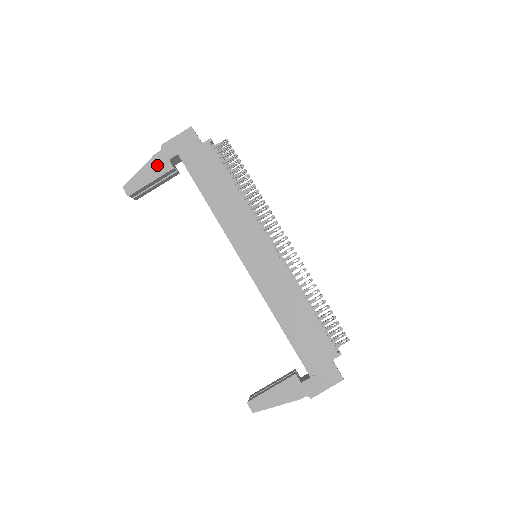
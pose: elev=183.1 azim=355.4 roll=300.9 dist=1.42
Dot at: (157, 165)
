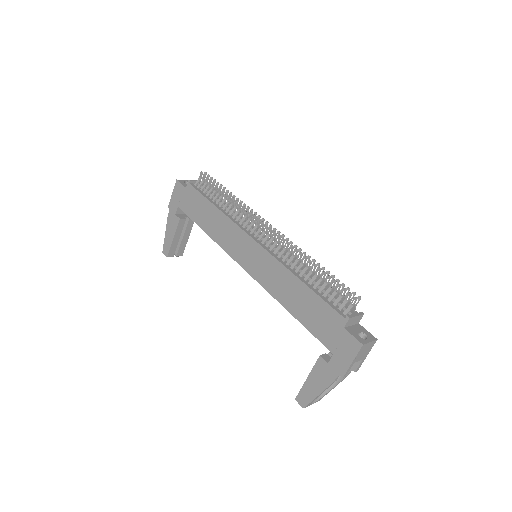
Dot at: (171, 223)
